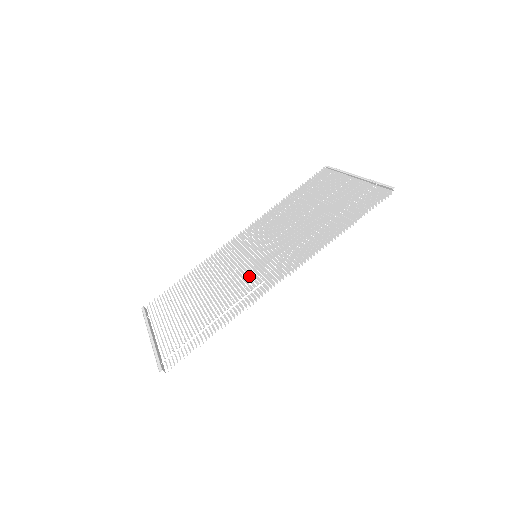
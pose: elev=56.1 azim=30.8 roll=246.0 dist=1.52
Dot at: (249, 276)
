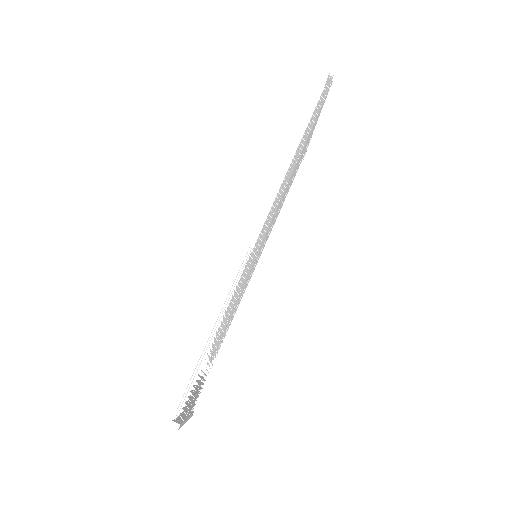
Dot at: occluded
